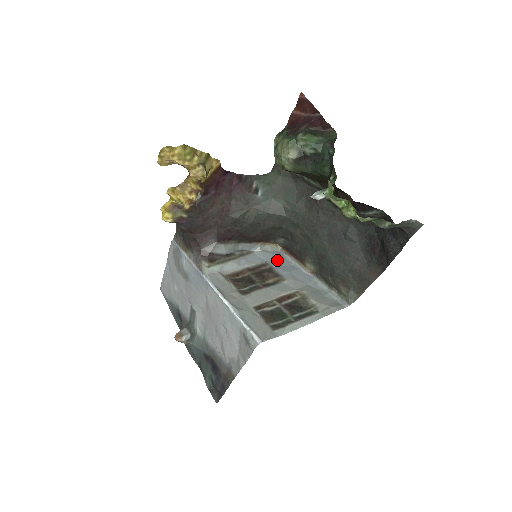
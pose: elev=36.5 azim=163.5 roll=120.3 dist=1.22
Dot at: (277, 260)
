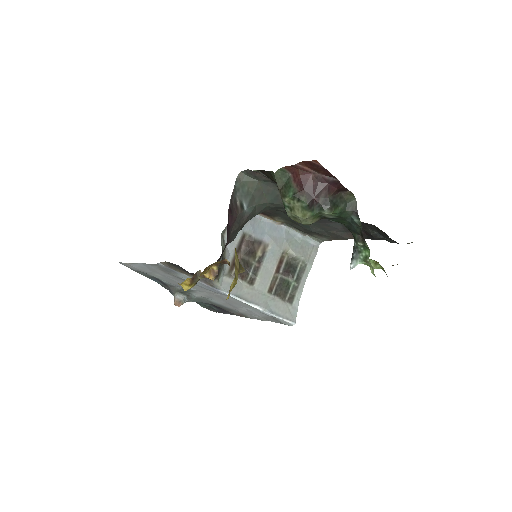
Dot at: (250, 224)
